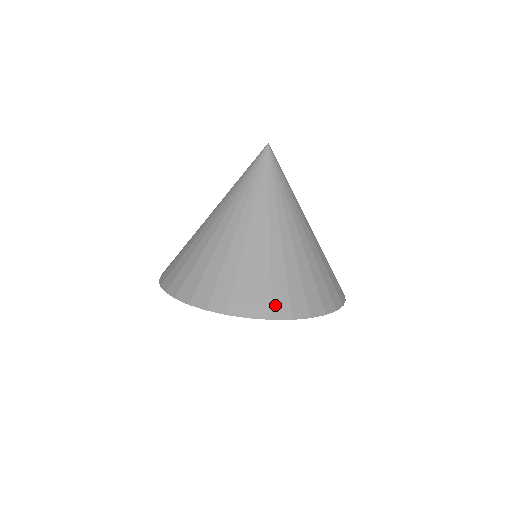
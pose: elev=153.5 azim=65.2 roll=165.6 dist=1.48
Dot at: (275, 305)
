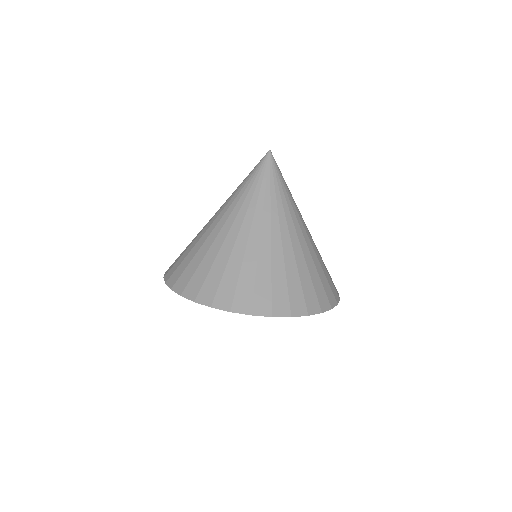
Dot at: (320, 300)
